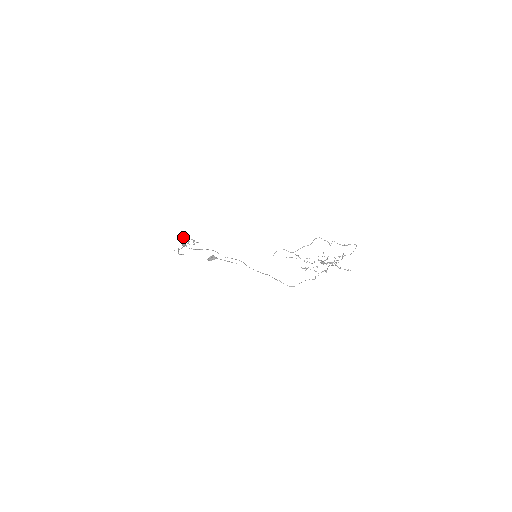
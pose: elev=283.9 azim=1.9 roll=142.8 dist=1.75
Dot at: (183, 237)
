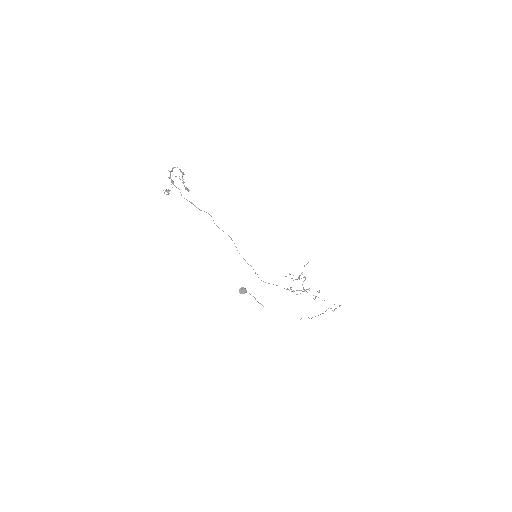
Dot at: (182, 182)
